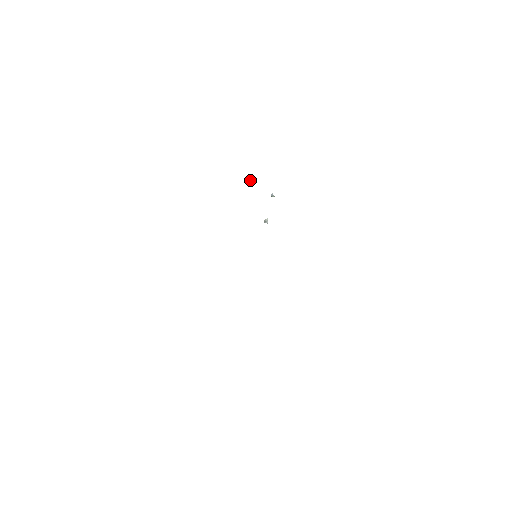
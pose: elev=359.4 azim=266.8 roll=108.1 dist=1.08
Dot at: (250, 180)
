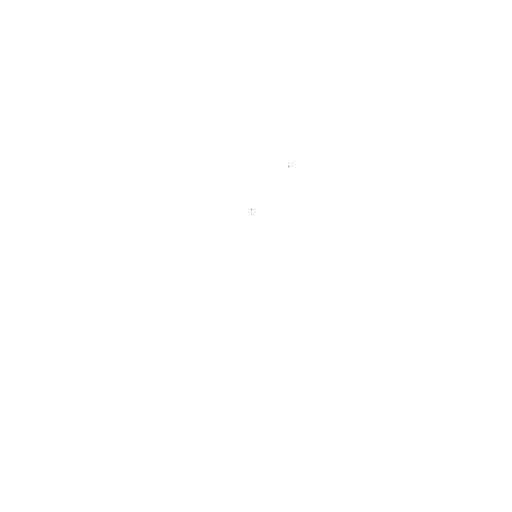
Dot at: occluded
